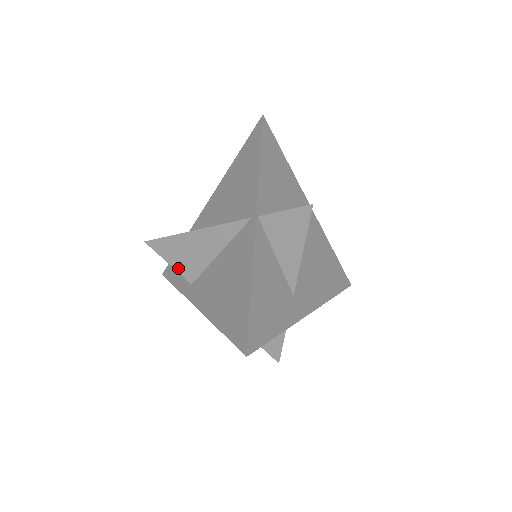
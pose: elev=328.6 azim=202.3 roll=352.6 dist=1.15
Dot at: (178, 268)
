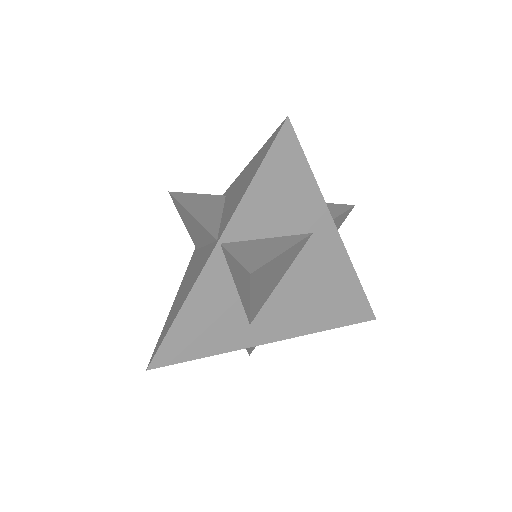
Dot at: (188, 230)
